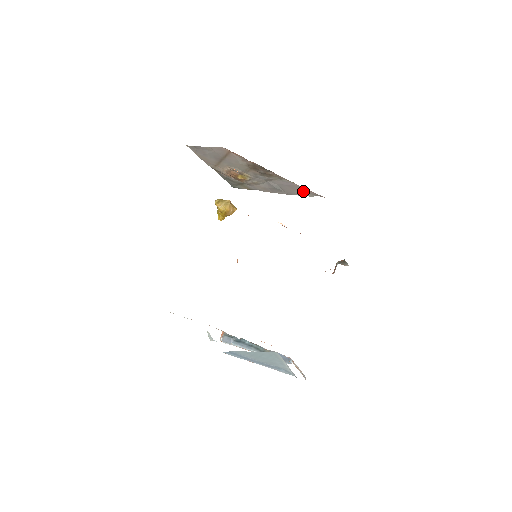
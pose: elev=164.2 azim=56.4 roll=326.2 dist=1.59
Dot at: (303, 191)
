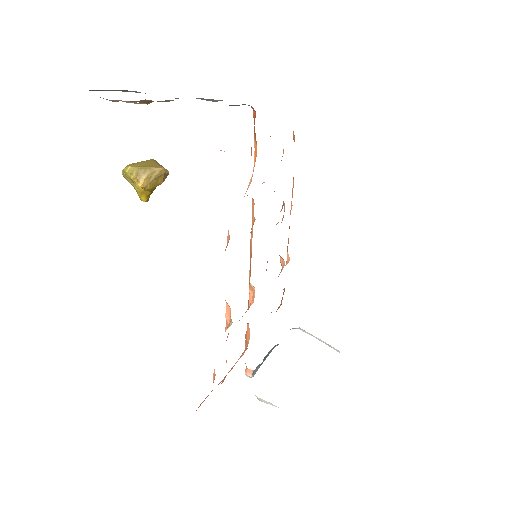
Dot at: occluded
